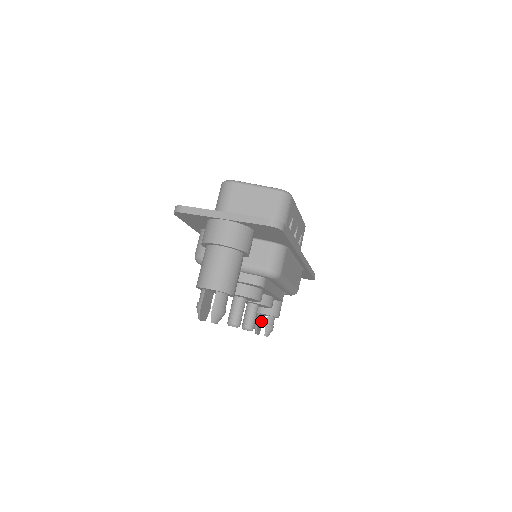
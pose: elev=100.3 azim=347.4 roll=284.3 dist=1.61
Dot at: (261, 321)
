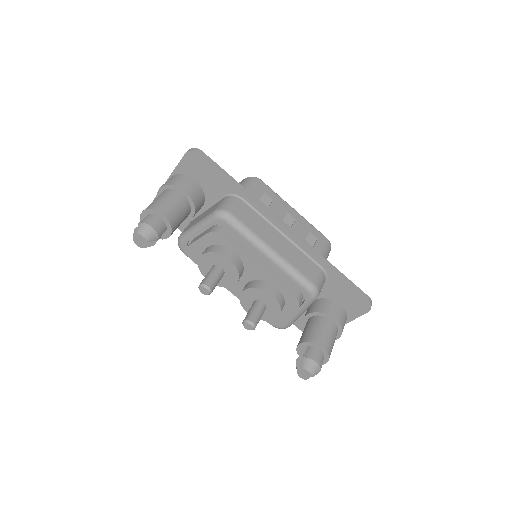
Dot at: occluded
